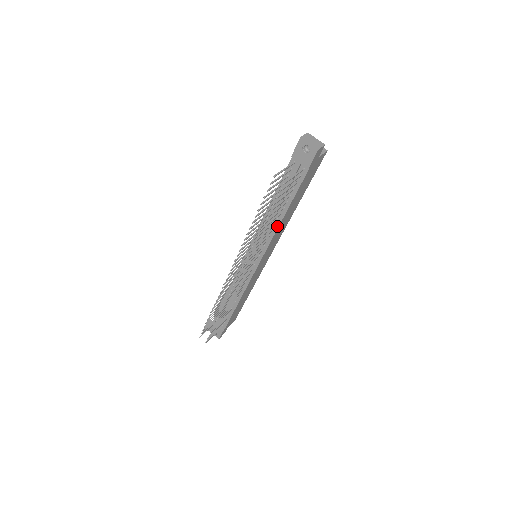
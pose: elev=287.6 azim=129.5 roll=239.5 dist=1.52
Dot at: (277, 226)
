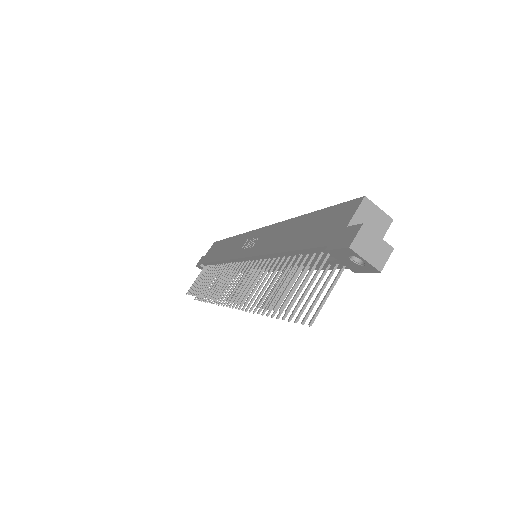
Dot at: occluded
